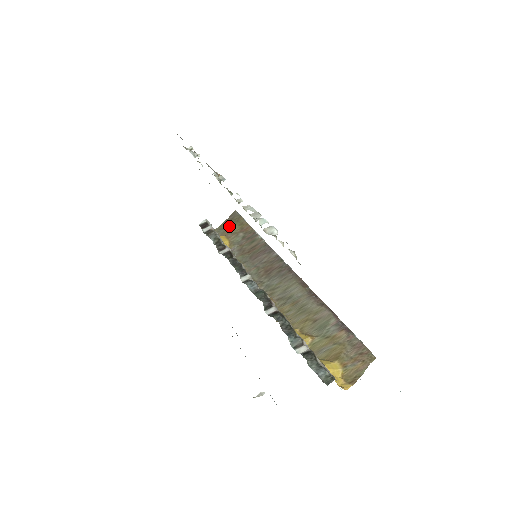
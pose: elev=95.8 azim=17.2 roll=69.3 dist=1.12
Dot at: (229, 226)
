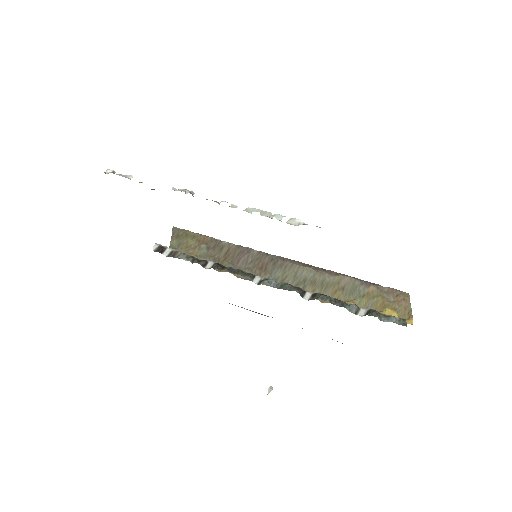
Dot at: (182, 243)
